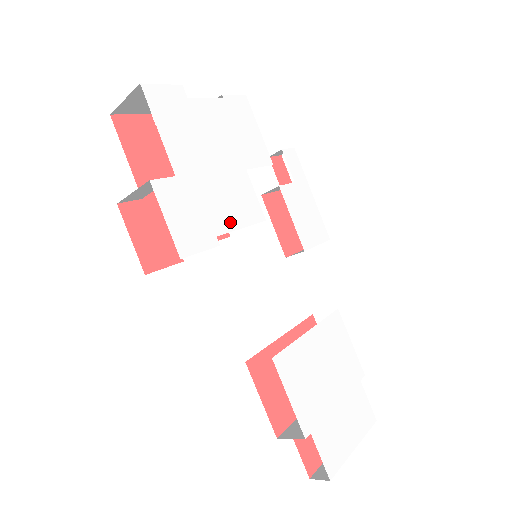
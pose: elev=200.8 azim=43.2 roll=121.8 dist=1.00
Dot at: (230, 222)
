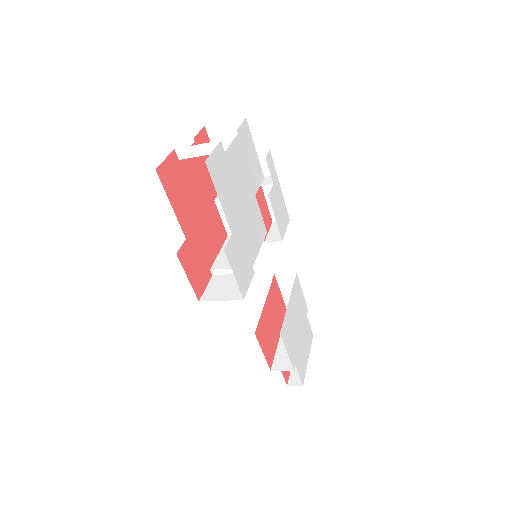
Dot at: (255, 249)
